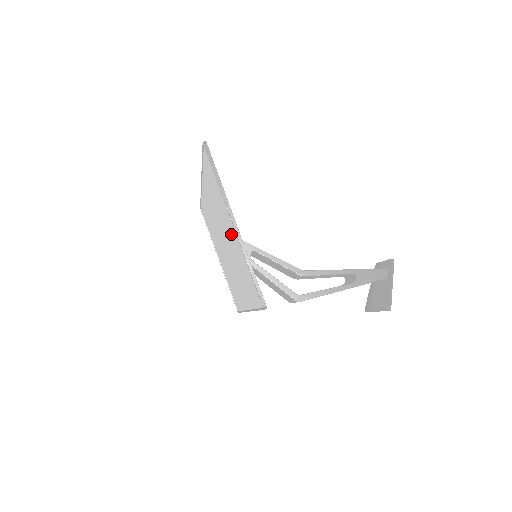
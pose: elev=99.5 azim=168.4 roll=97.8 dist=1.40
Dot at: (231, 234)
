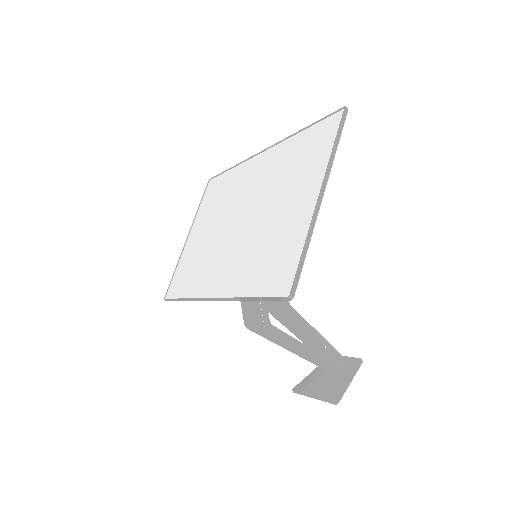
Dot at: (290, 207)
